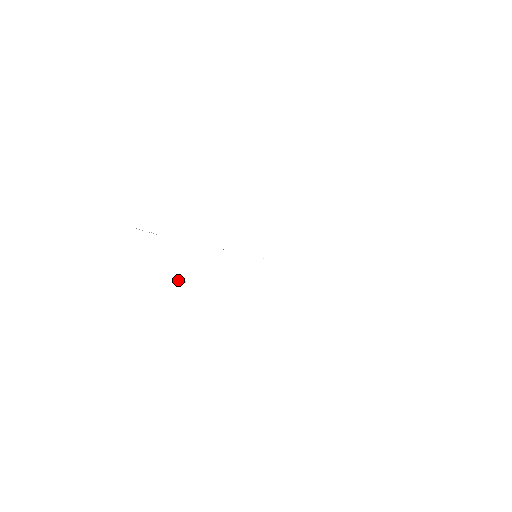
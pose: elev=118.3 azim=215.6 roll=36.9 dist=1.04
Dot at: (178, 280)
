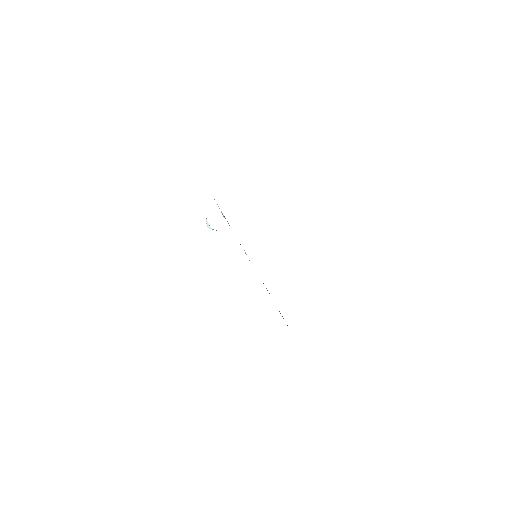
Dot at: (207, 223)
